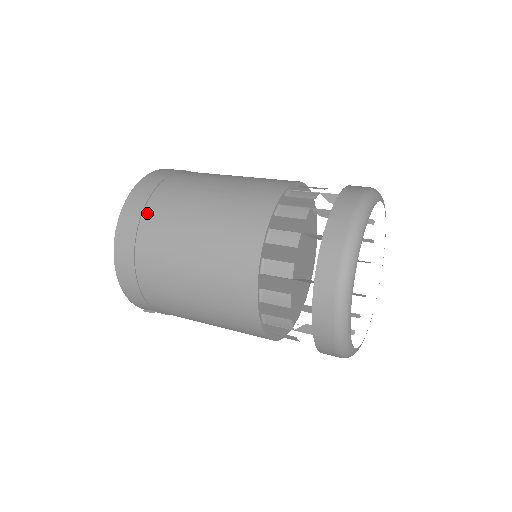
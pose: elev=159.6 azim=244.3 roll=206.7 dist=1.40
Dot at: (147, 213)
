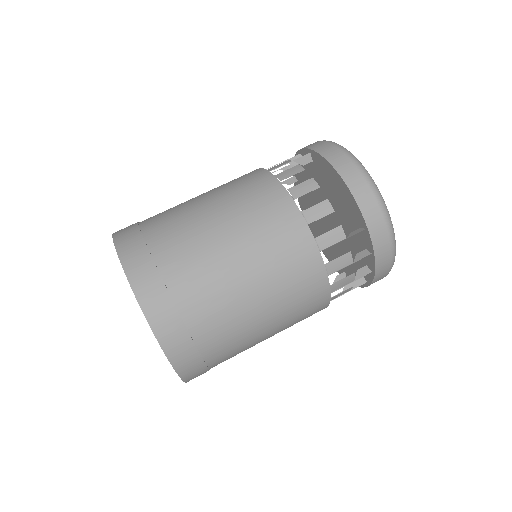
Dot at: (208, 355)
